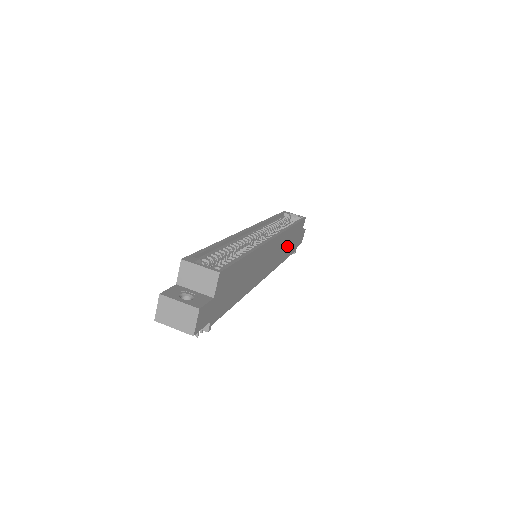
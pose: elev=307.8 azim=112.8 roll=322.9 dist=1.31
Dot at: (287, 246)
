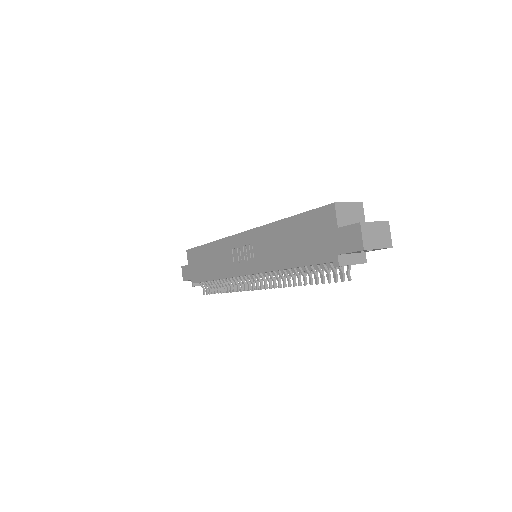
Dot at: occluded
